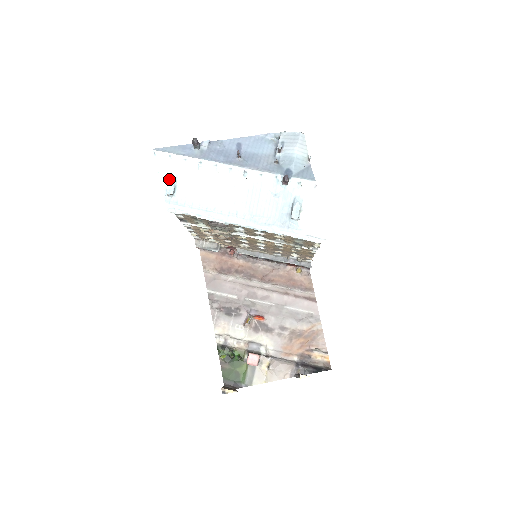
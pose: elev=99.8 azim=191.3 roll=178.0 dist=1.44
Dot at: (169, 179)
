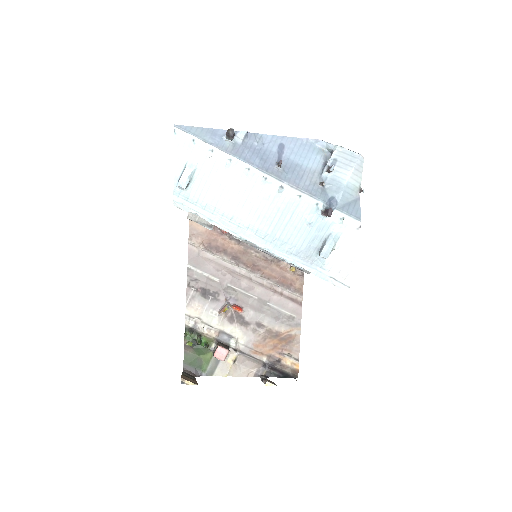
Dot at: (185, 168)
